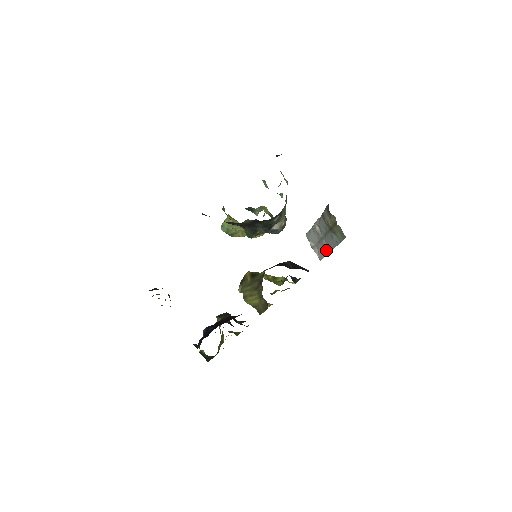
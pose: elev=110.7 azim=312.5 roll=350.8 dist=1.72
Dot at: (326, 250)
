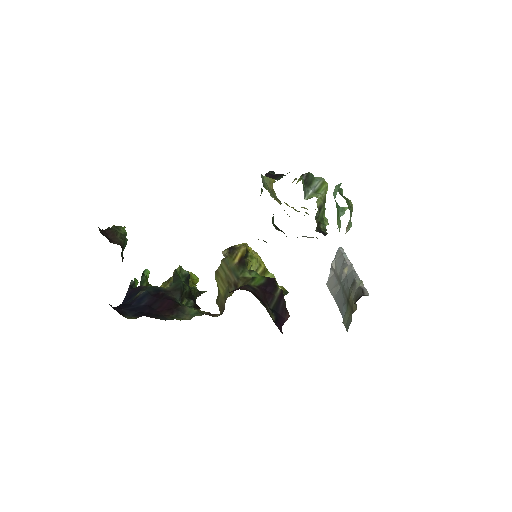
Dot at: (335, 292)
